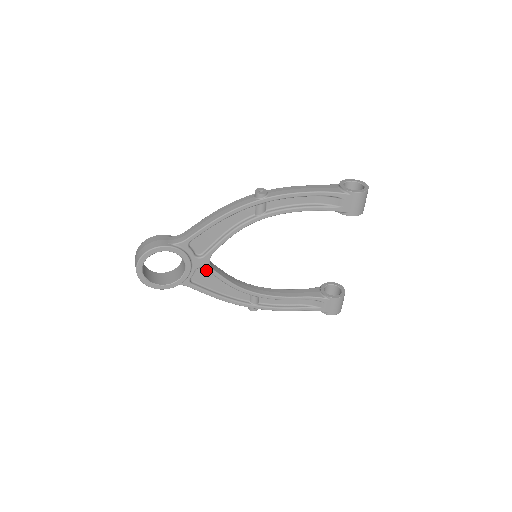
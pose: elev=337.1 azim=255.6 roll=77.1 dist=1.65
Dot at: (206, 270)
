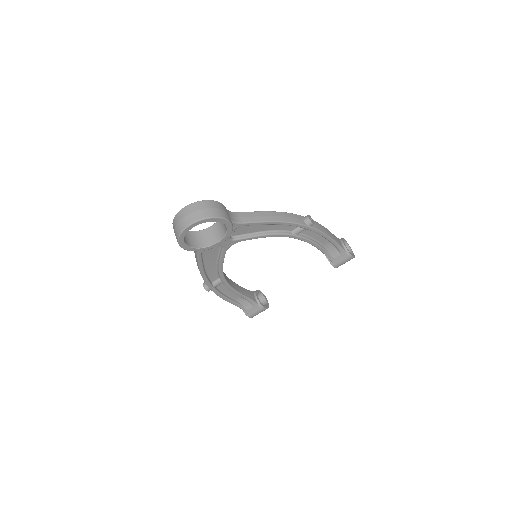
Dot at: (219, 248)
